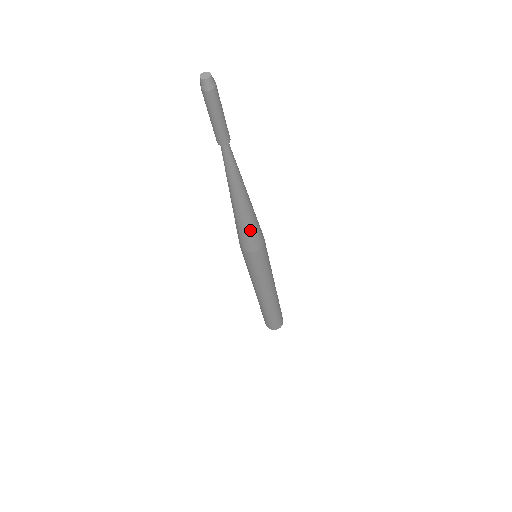
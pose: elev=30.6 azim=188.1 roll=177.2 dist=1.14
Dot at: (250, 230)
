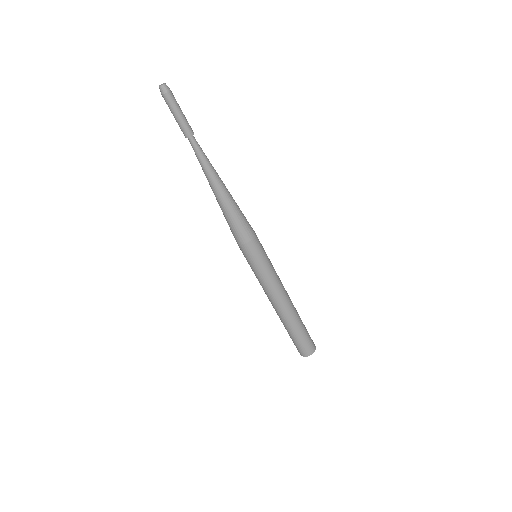
Dot at: (240, 216)
